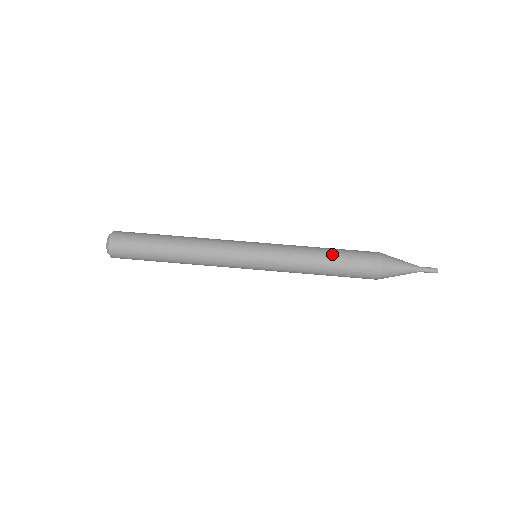
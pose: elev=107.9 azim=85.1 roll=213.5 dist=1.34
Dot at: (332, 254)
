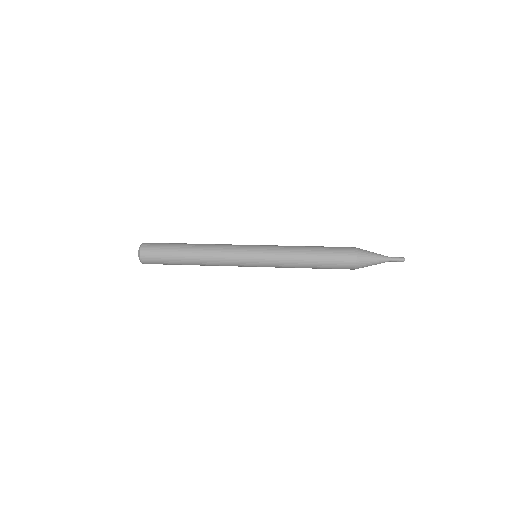
Dot at: (316, 247)
